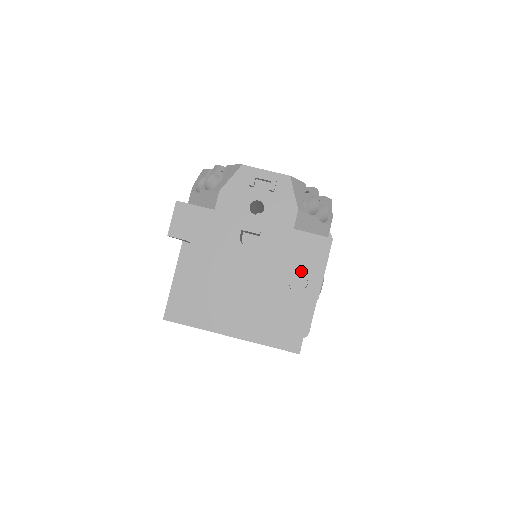
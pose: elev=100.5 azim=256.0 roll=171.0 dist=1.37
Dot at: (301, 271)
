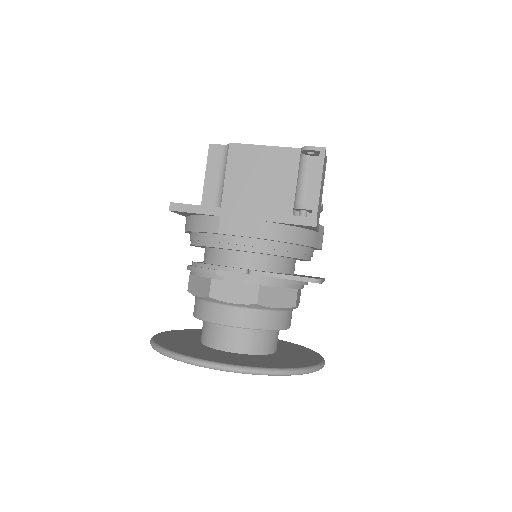
Dot at: occluded
